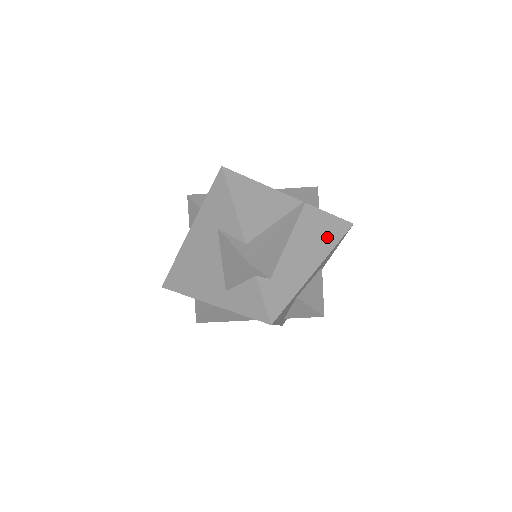
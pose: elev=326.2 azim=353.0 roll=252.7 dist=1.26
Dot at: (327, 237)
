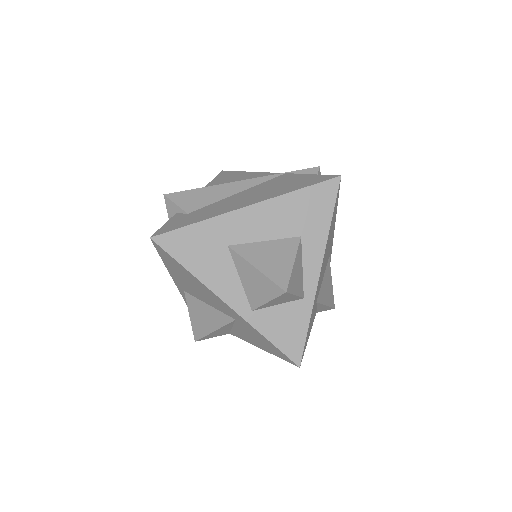
Dot at: (289, 187)
